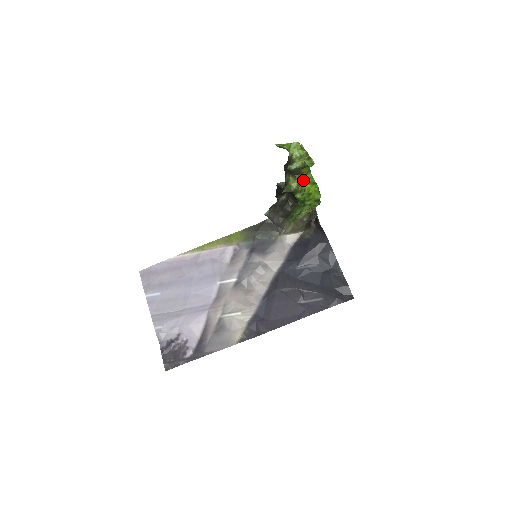
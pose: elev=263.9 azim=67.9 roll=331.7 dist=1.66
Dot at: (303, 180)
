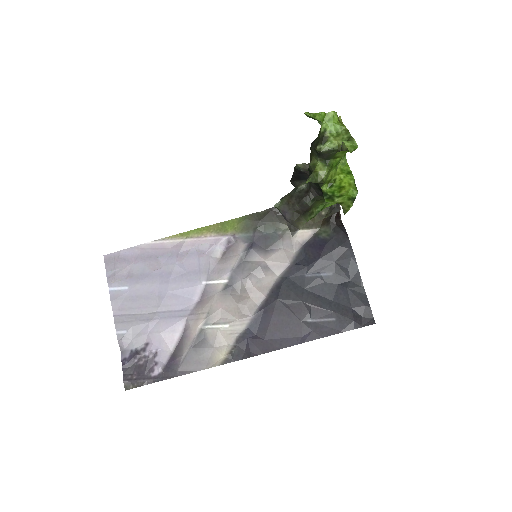
Dot at: (335, 167)
